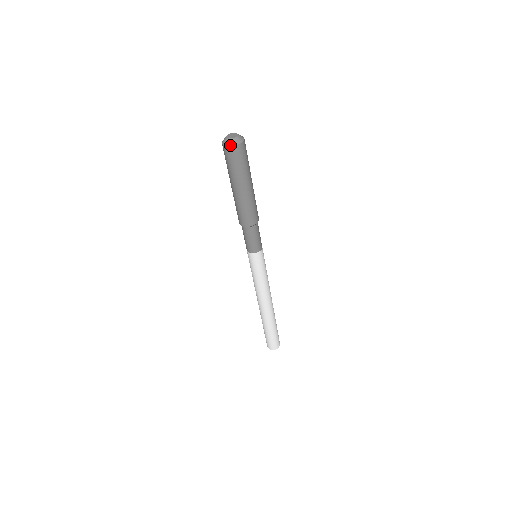
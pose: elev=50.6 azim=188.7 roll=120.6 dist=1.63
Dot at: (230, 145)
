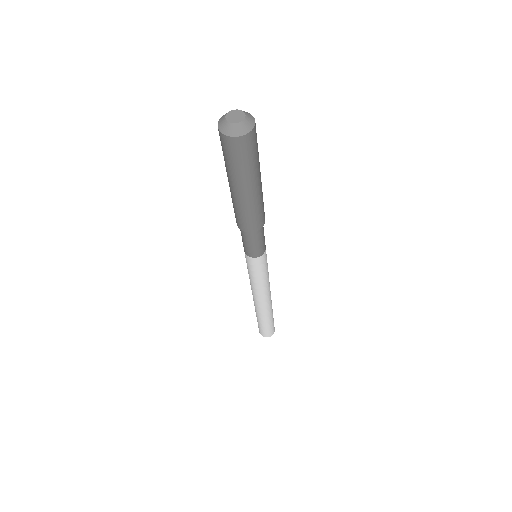
Dot at: (220, 130)
